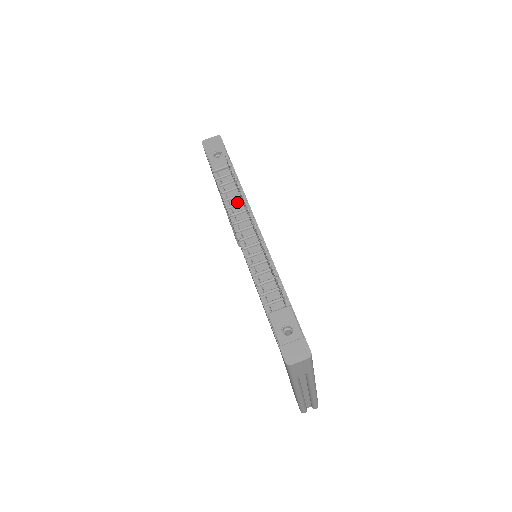
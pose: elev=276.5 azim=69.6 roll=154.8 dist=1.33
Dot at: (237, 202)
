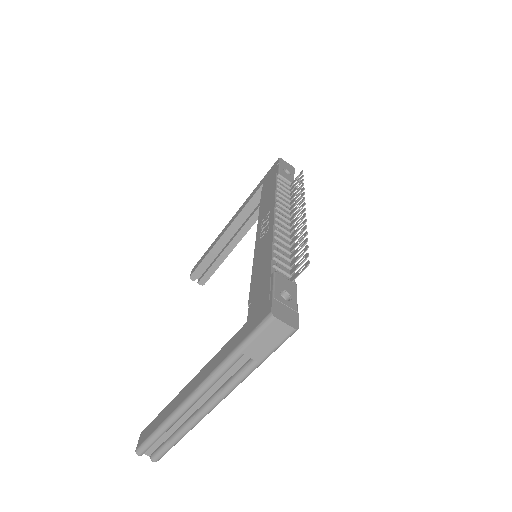
Dot at: (286, 202)
